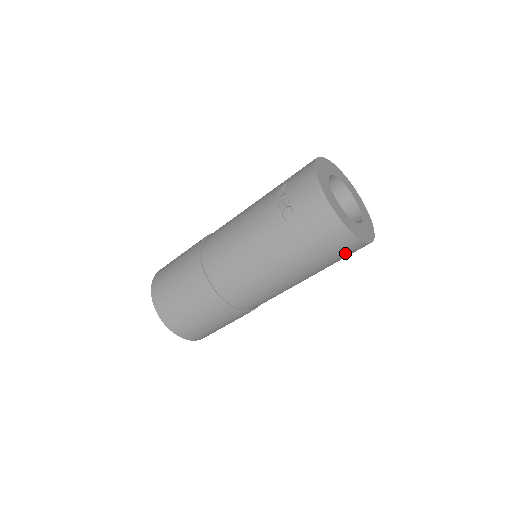
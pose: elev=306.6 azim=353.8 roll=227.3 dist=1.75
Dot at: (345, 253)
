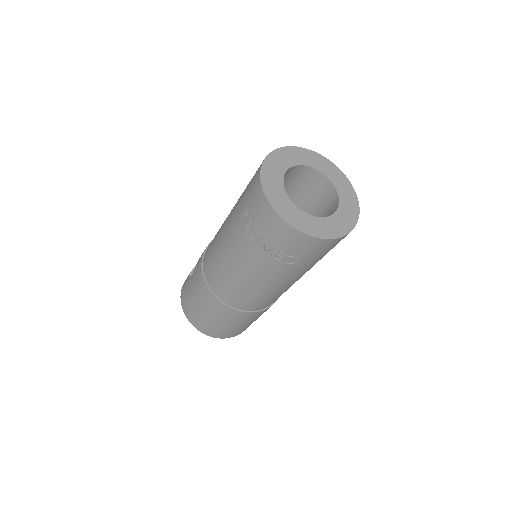
Dot at: occluded
